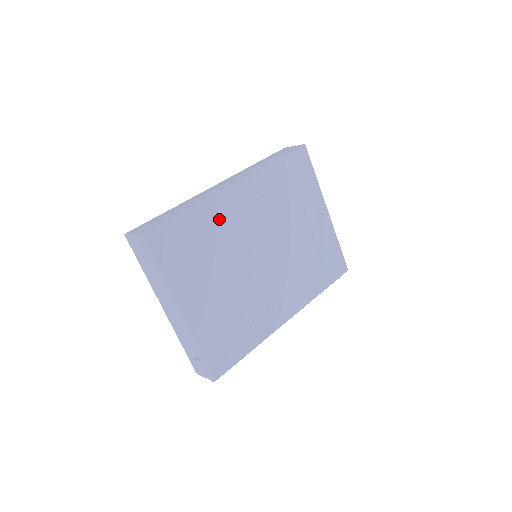
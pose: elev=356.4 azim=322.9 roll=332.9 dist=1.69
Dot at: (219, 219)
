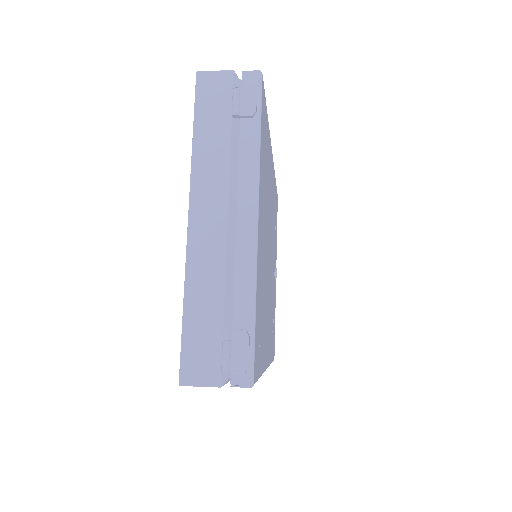
Dot at: (269, 167)
